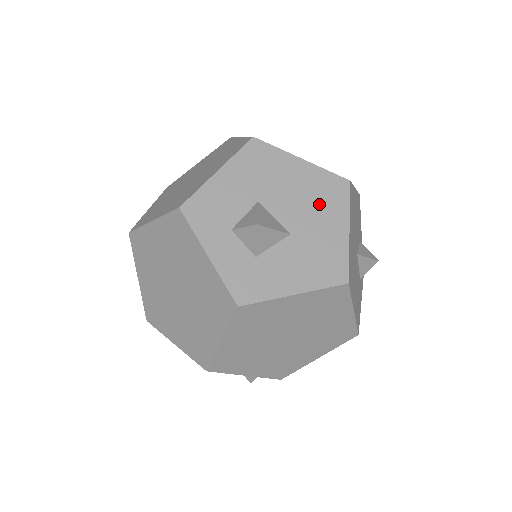
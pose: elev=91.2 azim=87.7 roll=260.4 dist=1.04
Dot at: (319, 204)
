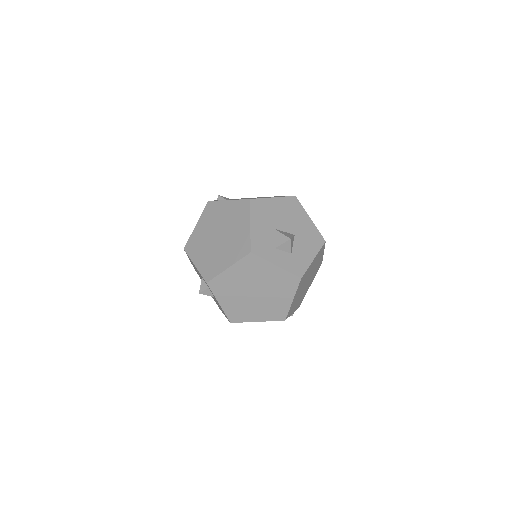
Dot at: (294, 214)
